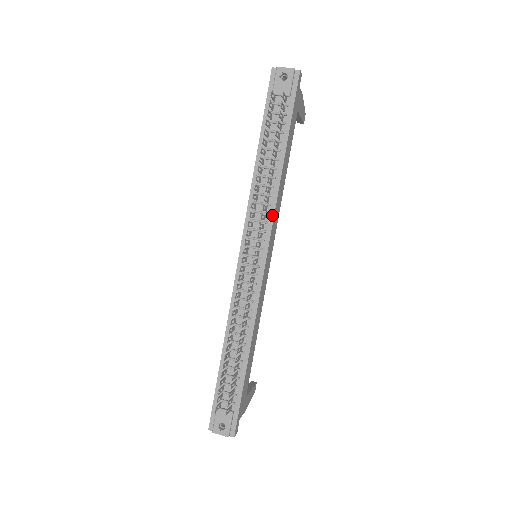
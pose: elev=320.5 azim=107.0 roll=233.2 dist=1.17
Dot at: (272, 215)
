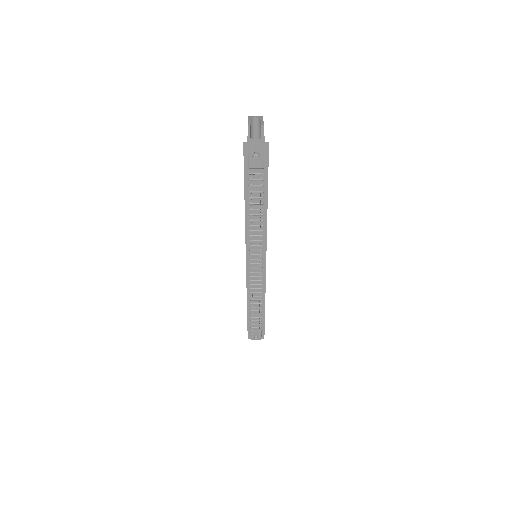
Dot at: (265, 240)
